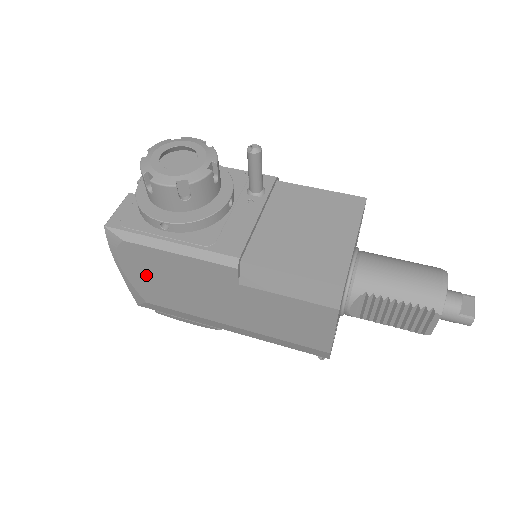
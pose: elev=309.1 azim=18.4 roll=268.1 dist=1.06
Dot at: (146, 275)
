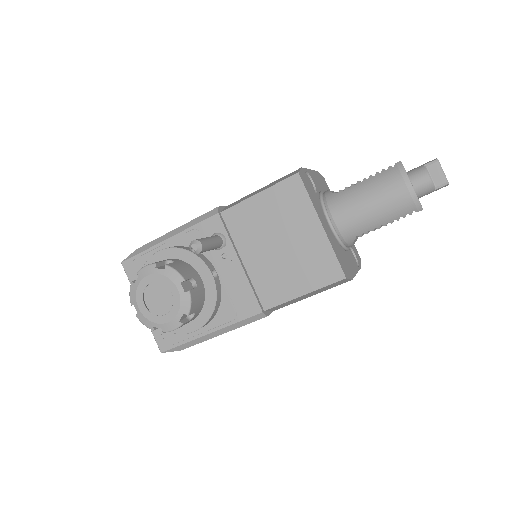
Dot at: occluded
